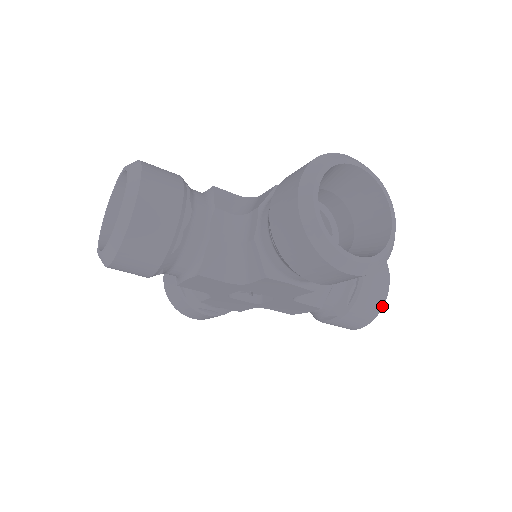
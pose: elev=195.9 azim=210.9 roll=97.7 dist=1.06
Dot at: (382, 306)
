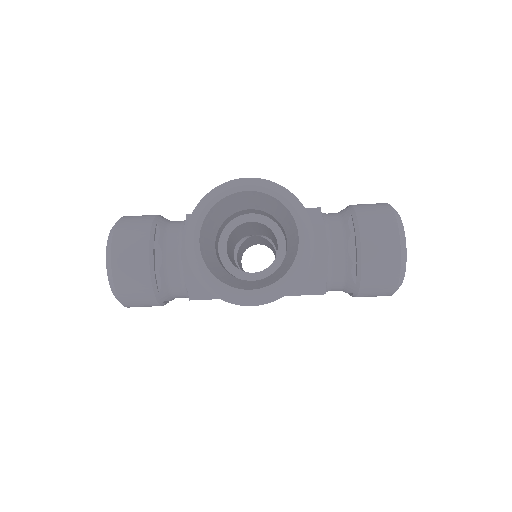
Dot at: occluded
